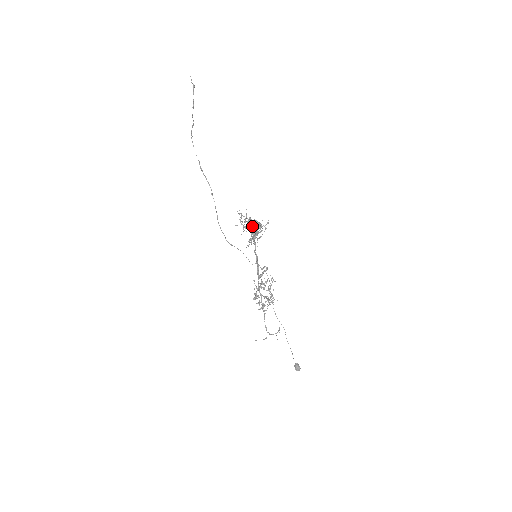
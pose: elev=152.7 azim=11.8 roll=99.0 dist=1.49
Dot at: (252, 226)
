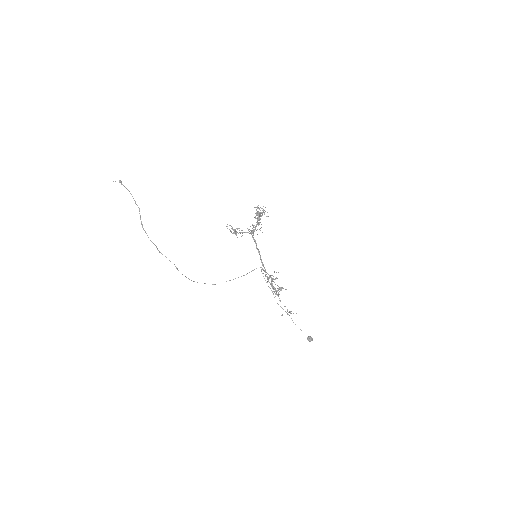
Dot at: occluded
